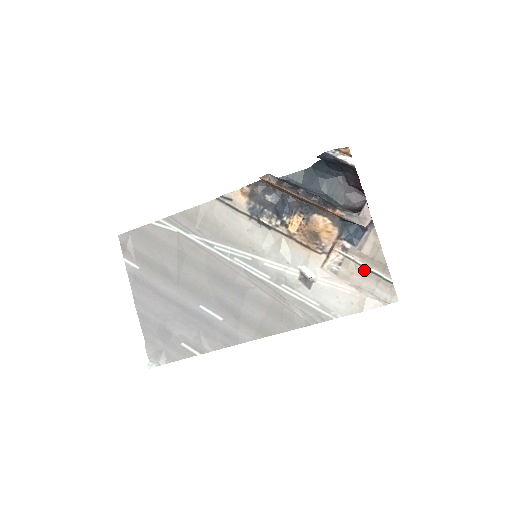
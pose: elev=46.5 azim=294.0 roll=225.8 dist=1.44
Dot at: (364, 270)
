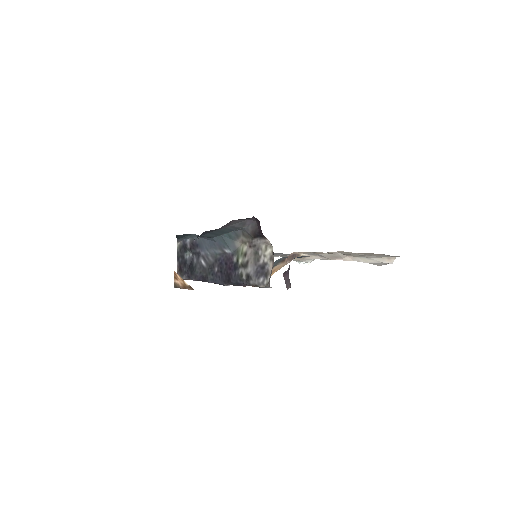
Dot at: occluded
